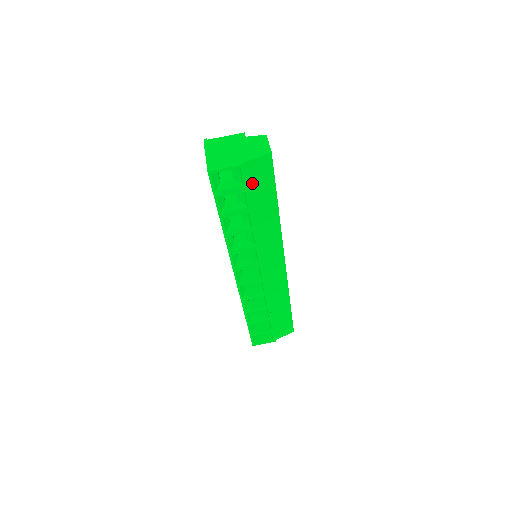
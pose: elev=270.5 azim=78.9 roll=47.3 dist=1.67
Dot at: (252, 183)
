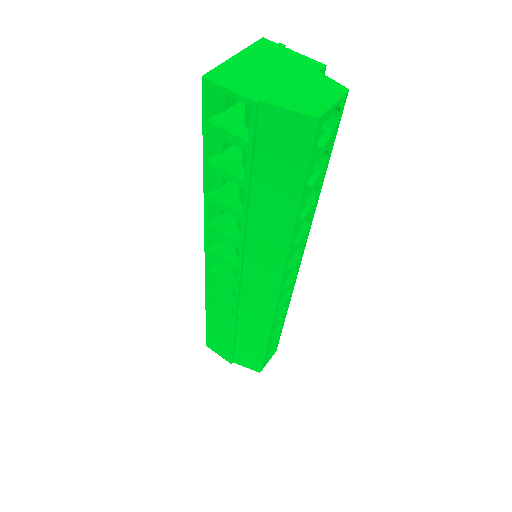
Dot at: (265, 147)
